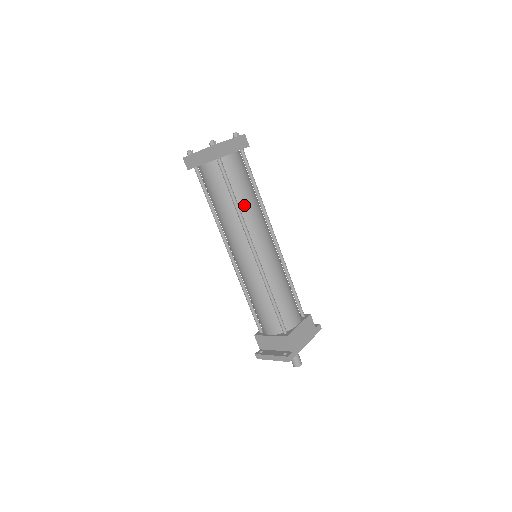
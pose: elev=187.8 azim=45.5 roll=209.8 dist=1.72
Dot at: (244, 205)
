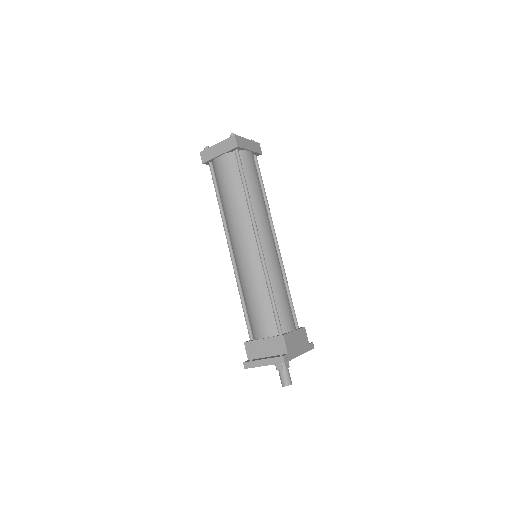
Dot at: (254, 197)
